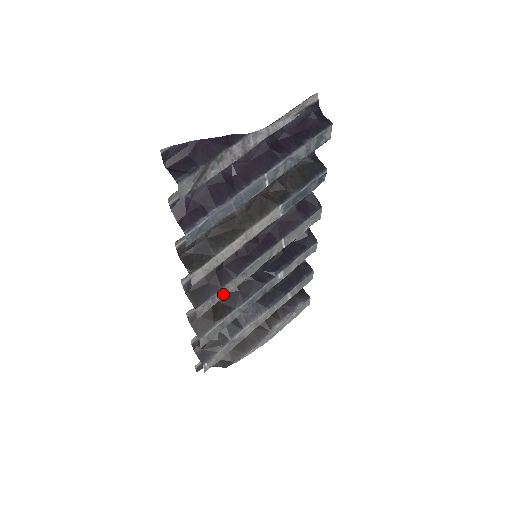
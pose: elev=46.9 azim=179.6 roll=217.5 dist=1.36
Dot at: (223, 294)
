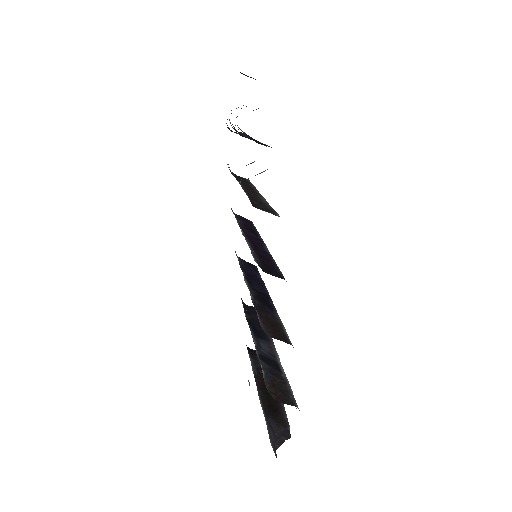
Dot at: occluded
